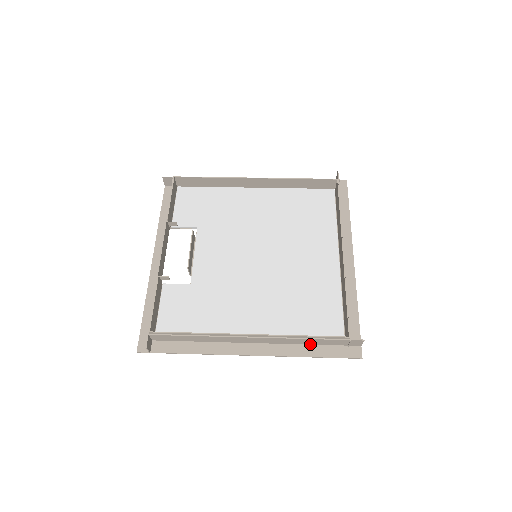
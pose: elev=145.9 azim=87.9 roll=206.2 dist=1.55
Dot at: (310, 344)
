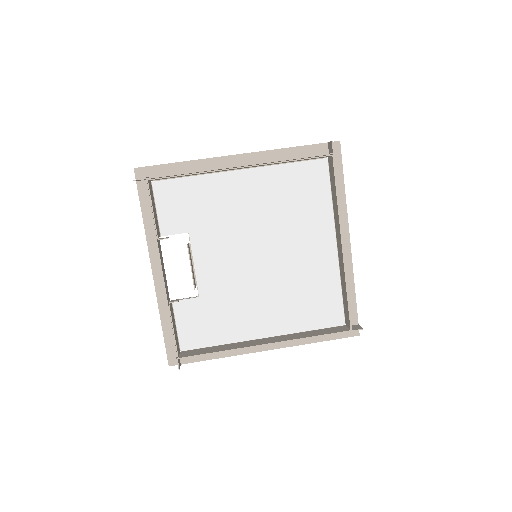
Dot at: occluded
